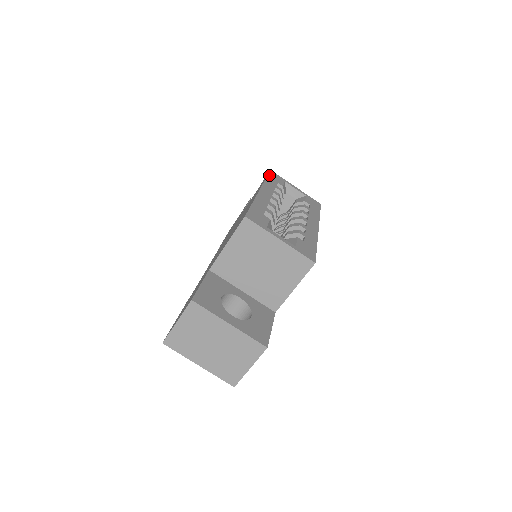
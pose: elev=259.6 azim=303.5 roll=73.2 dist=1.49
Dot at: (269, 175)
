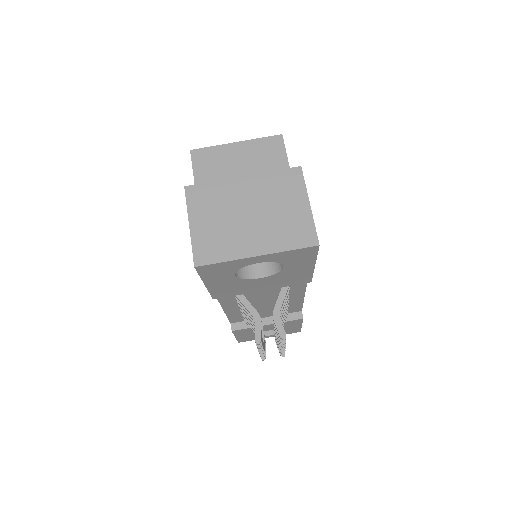
Dot at: occluded
